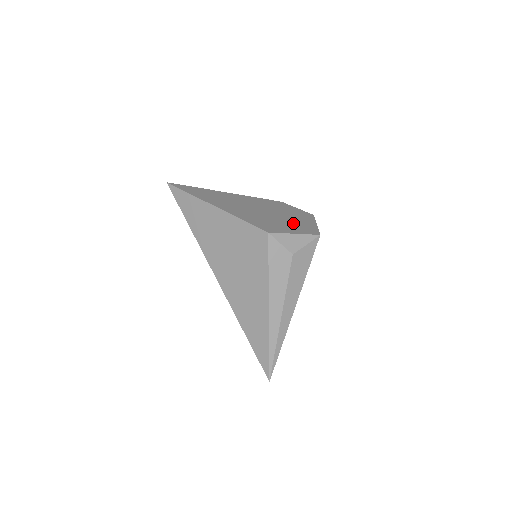
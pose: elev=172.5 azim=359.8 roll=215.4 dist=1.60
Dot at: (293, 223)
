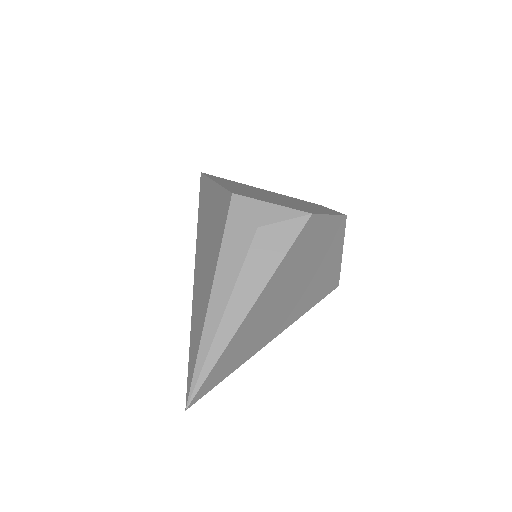
Dot at: (292, 204)
